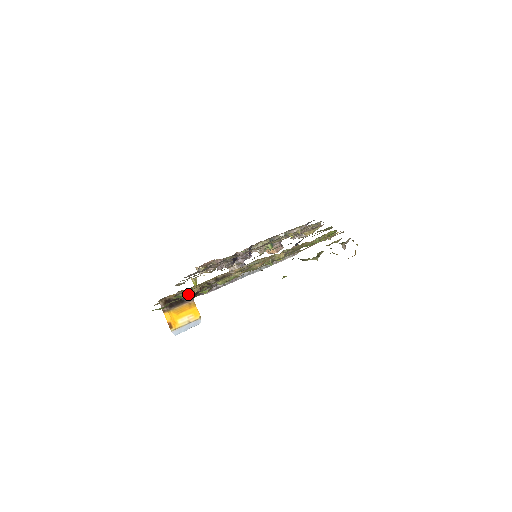
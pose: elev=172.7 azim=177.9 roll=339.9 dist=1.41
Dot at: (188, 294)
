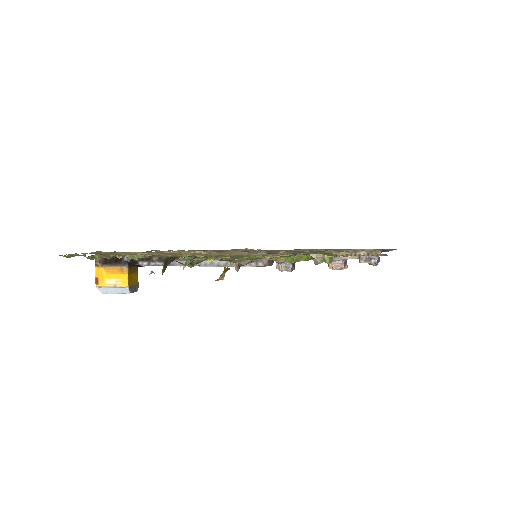
Dot at: occluded
